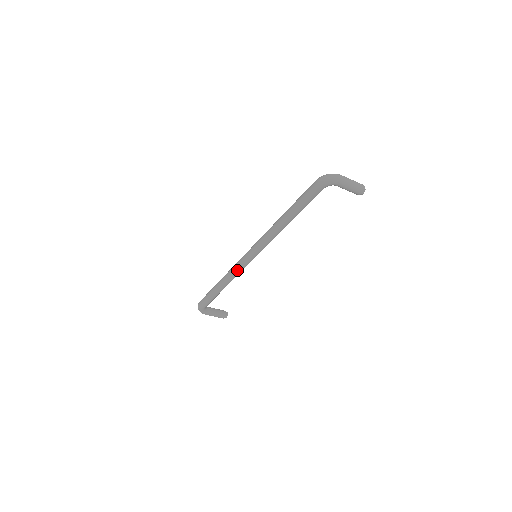
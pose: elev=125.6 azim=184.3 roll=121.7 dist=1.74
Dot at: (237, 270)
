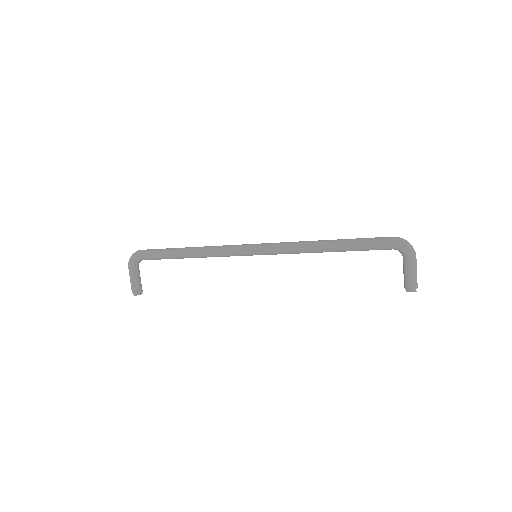
Dot at: (226, 249)
